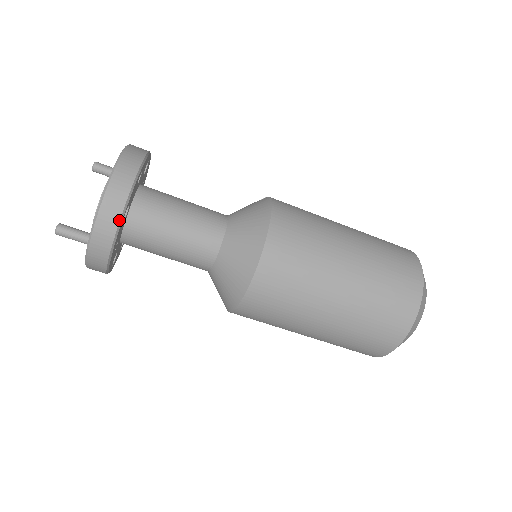
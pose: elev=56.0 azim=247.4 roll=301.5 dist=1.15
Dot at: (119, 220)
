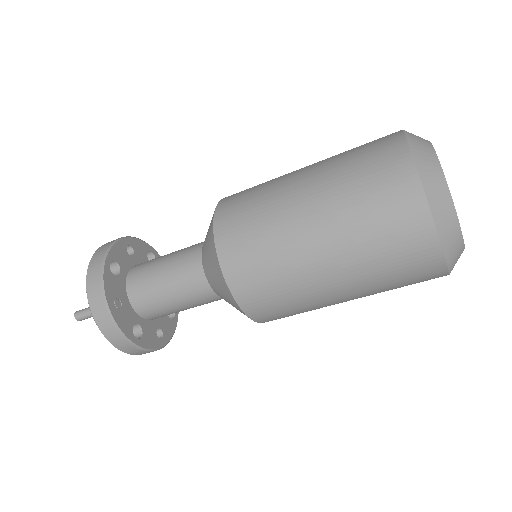
Dot at: (101, 267)
